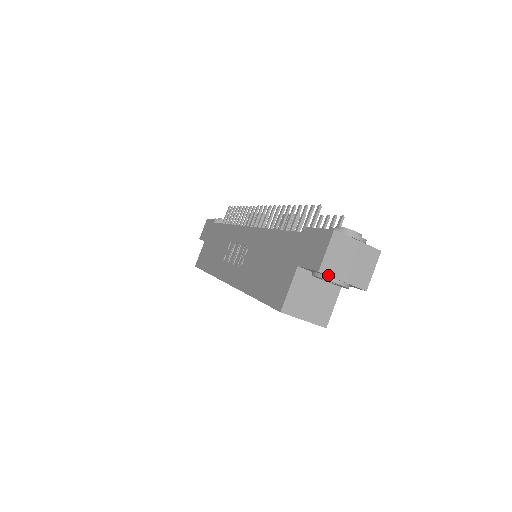
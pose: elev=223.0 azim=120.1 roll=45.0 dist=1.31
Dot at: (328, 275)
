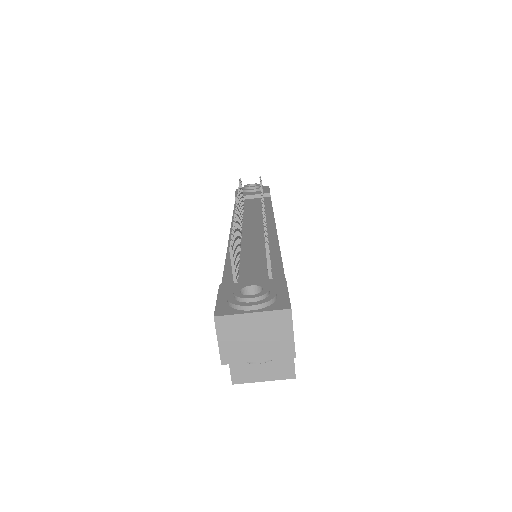
Dot at: (235, 363)
